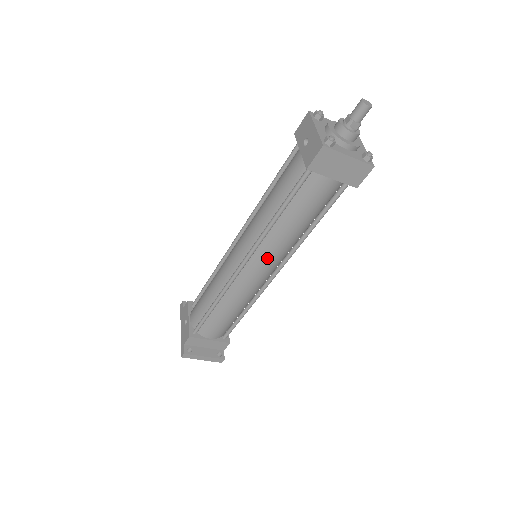
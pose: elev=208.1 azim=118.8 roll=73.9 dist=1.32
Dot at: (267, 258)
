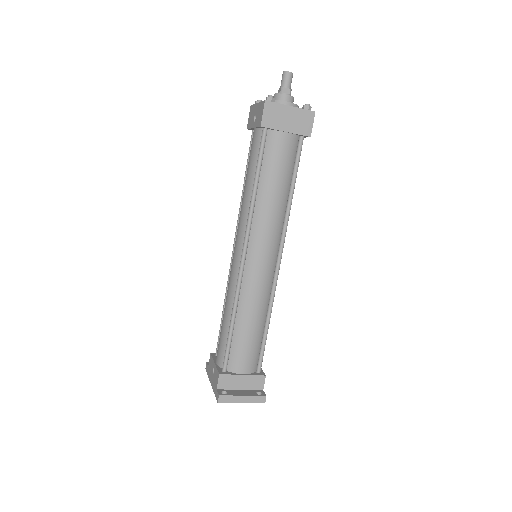
Dot at: (263, 239)
